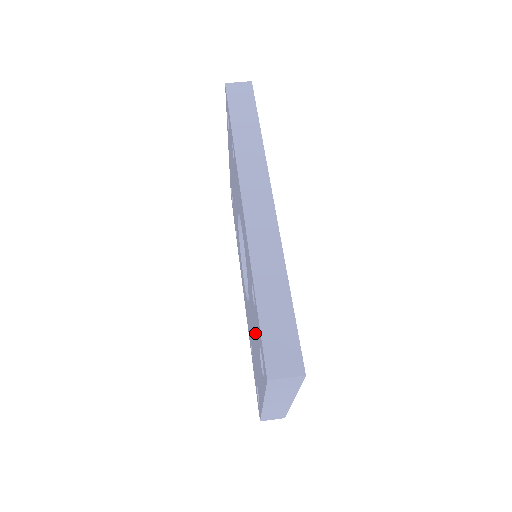
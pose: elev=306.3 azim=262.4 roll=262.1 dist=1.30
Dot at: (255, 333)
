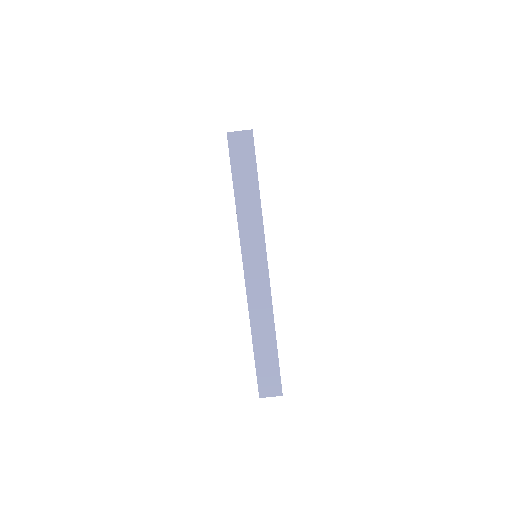
Dot at: occluded
